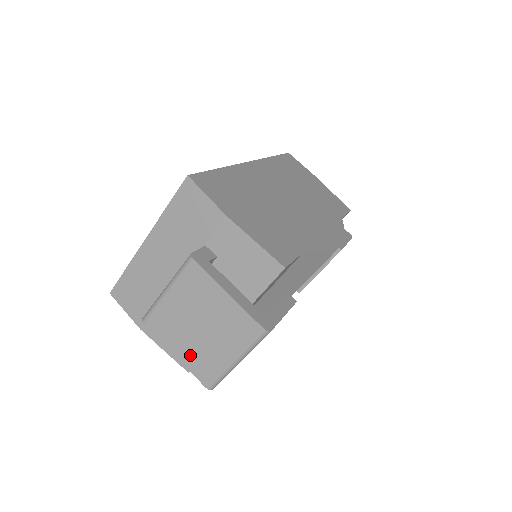
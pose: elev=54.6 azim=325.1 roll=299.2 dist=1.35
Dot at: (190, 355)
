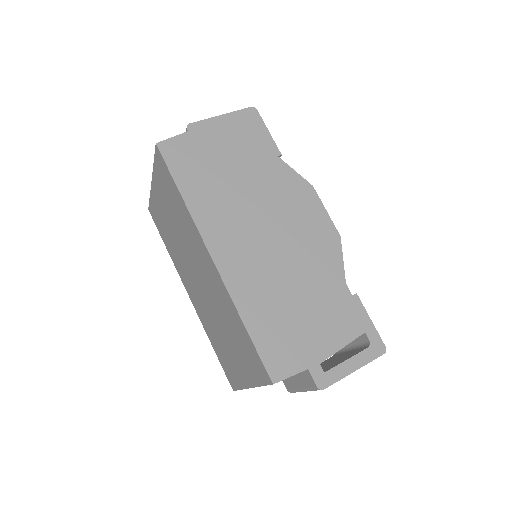
Dot at: occluded
